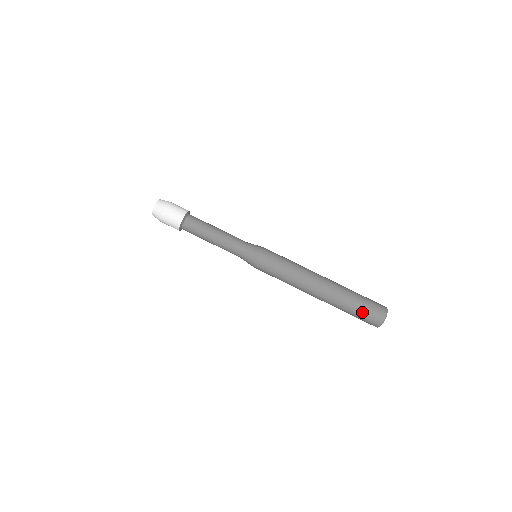
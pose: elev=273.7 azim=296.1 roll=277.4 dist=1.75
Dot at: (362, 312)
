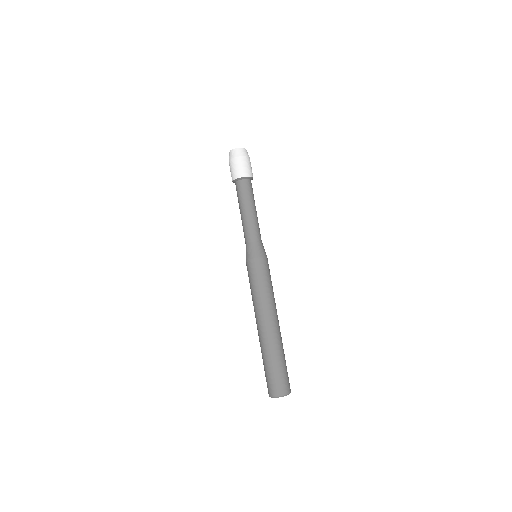
Dot at: (267, 374)
